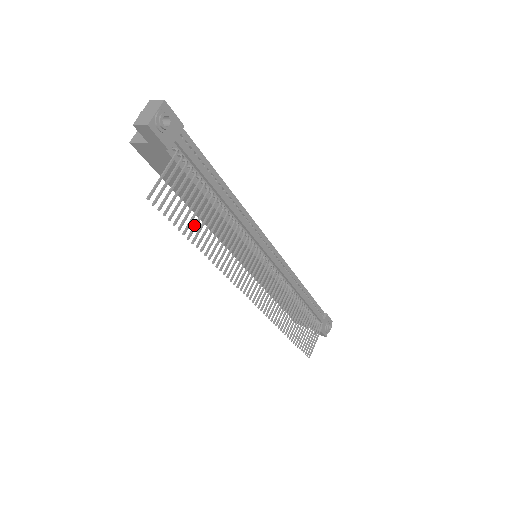
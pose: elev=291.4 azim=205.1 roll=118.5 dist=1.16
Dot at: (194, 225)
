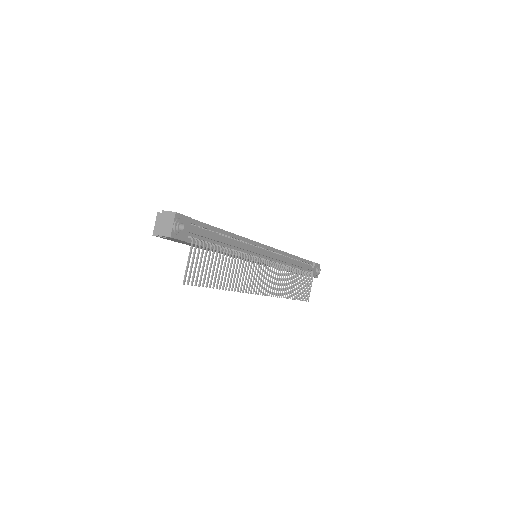
Dot at: (215, 277)
